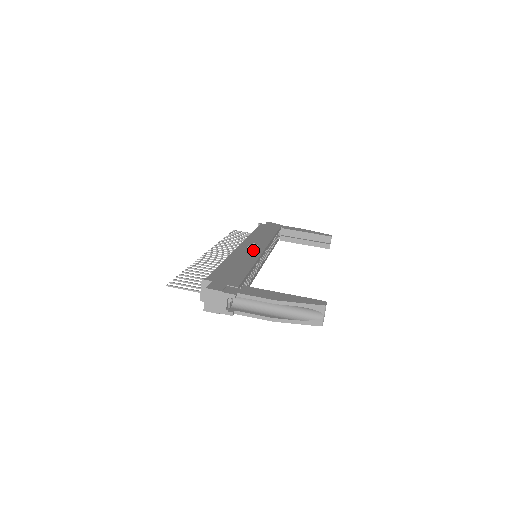
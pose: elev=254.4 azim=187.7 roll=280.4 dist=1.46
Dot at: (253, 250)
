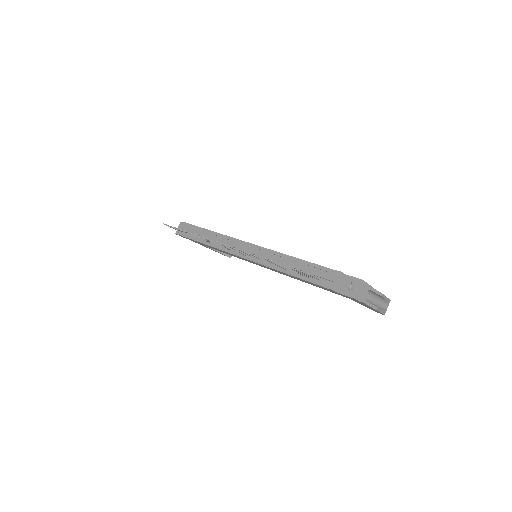
Dot at: occluded
